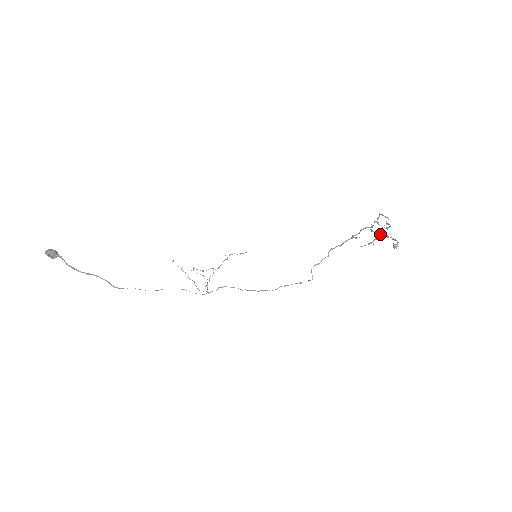
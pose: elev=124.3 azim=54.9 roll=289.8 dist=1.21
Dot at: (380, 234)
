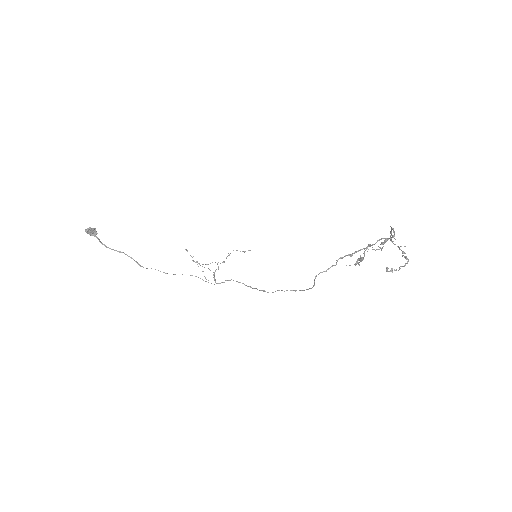
Dot at: occluded
